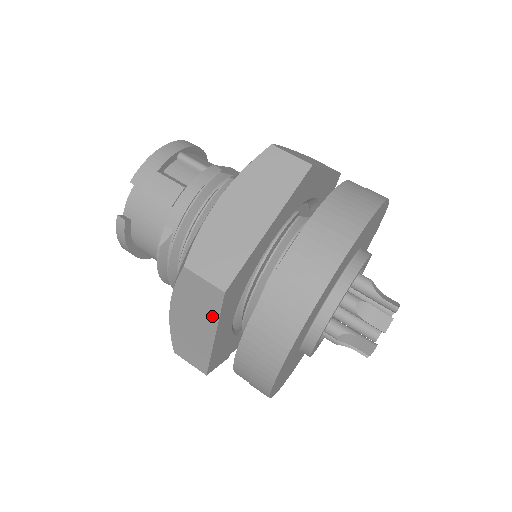
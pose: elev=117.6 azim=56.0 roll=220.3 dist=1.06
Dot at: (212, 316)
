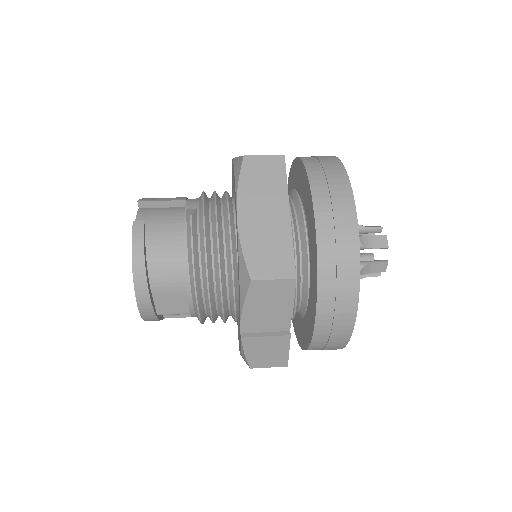
Dot at: (281, 188)
